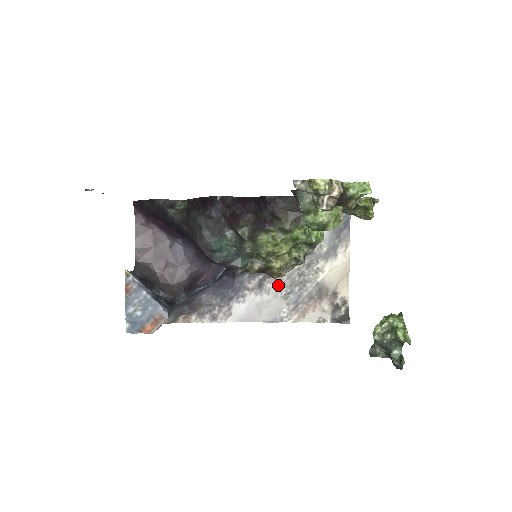
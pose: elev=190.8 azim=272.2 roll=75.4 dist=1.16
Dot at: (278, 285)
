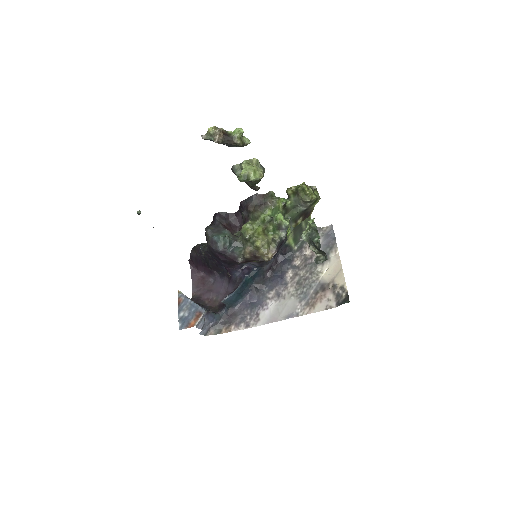
Dot at: (291, 291)
